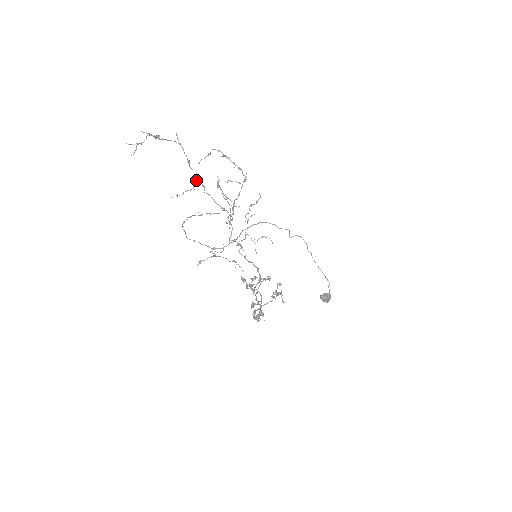
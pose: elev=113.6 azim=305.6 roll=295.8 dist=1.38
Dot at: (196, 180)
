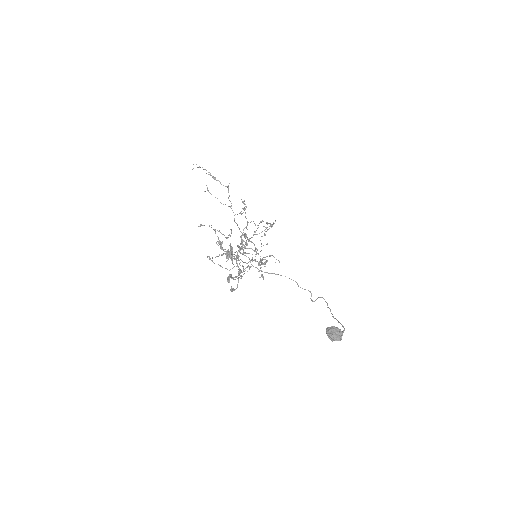
Dot at: (230, 206)
